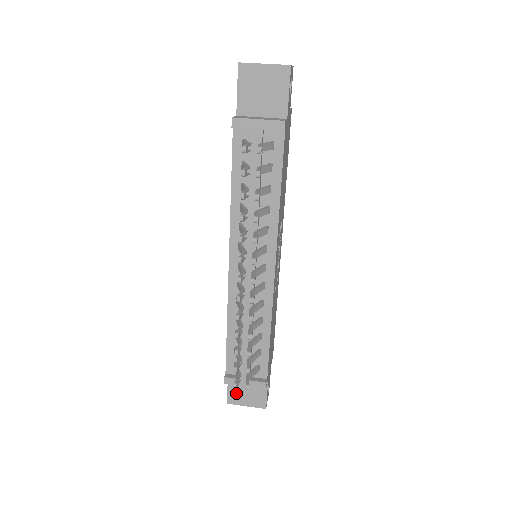
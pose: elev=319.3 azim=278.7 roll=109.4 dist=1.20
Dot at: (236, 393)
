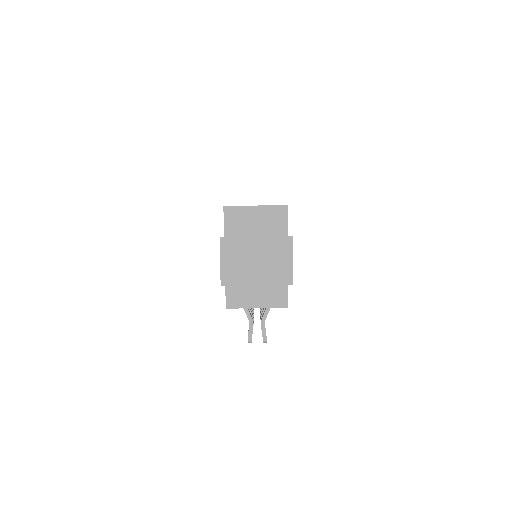
Dot at: occluded
